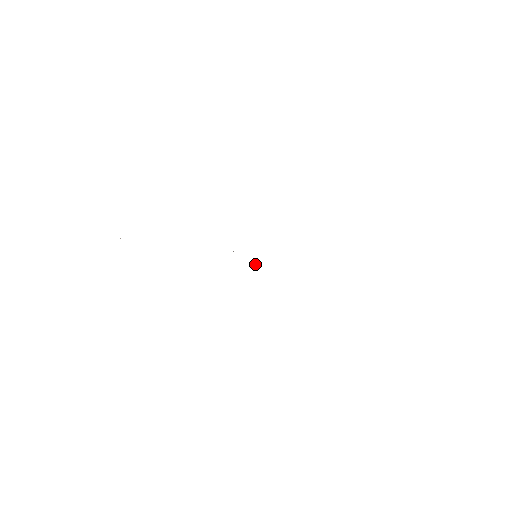
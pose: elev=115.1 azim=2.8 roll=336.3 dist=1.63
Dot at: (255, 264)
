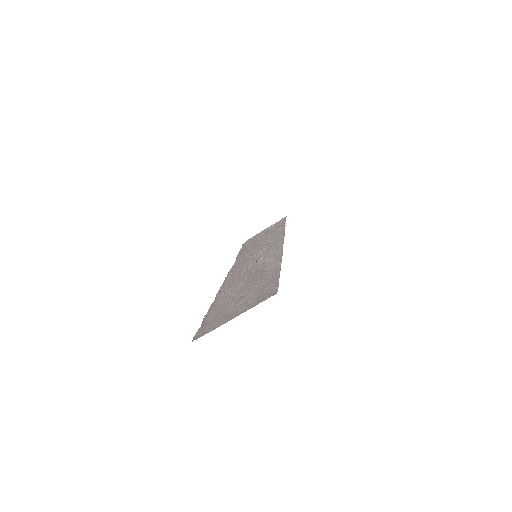
Dot at: (236, 266)
